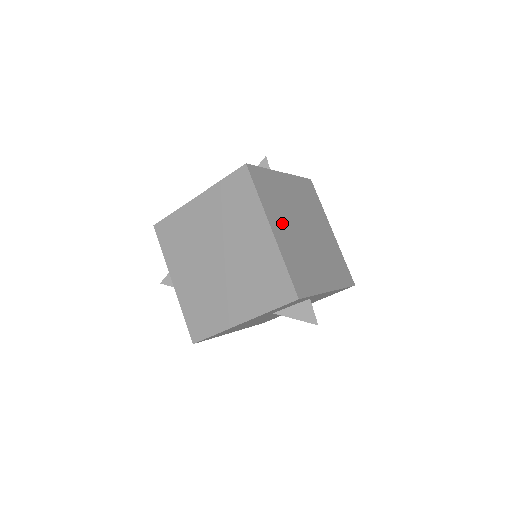
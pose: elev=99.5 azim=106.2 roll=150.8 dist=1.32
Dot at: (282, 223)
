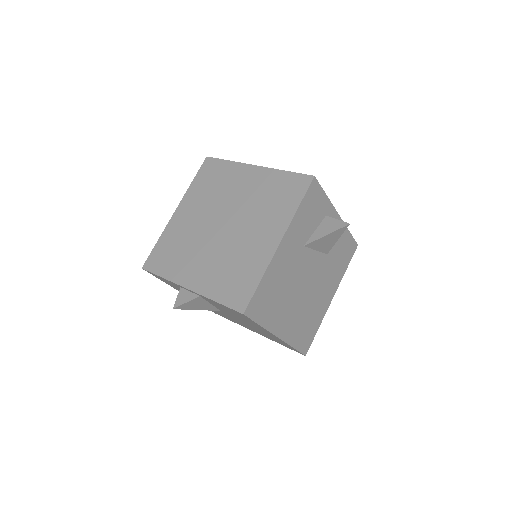
Dot at: occluded
